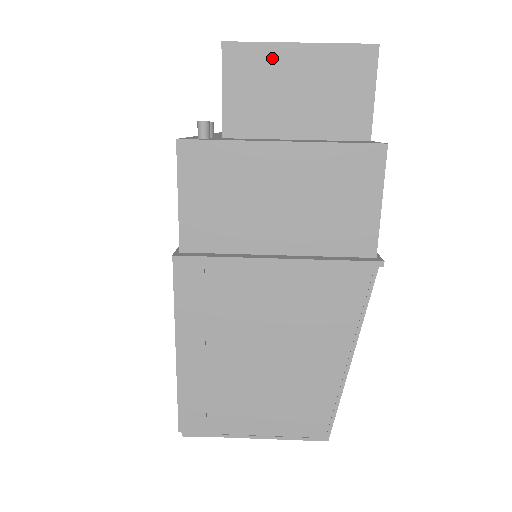
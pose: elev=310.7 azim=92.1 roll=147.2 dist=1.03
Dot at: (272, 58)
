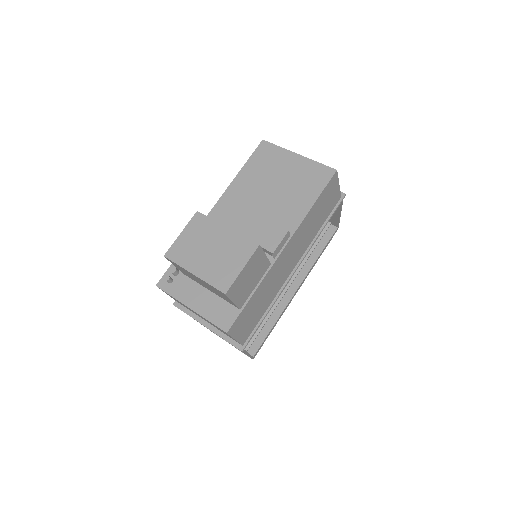
Dot at: (186, 271)
